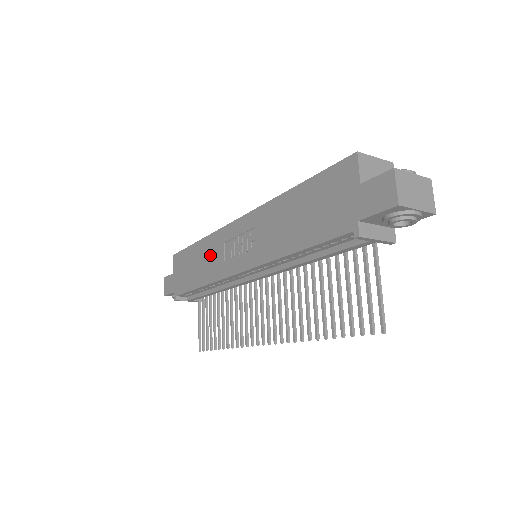
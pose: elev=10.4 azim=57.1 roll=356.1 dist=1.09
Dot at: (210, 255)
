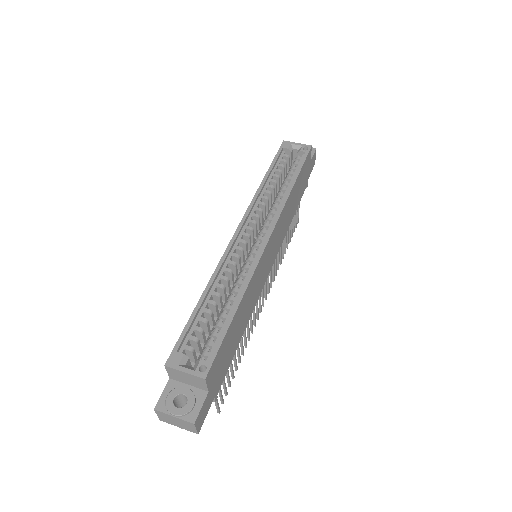
Dot at: occluded
